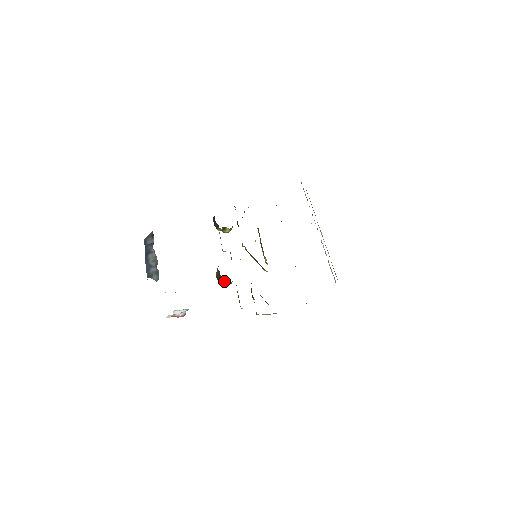
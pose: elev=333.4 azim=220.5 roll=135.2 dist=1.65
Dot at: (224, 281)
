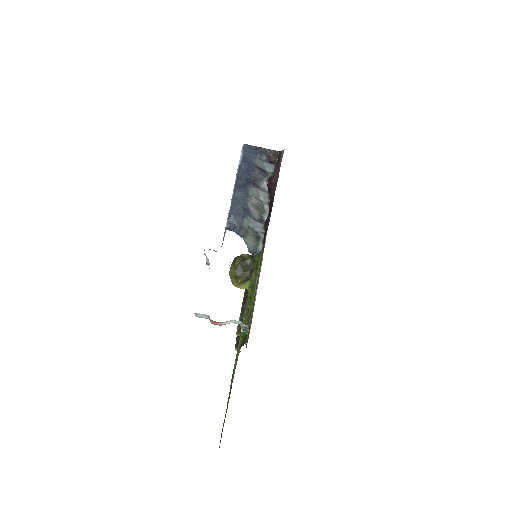
Dot at: (248, 283)
